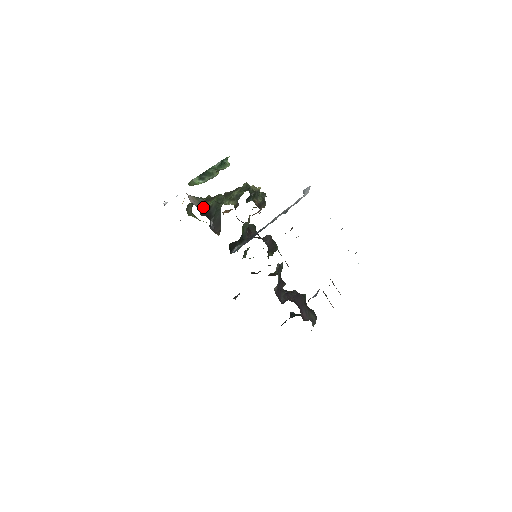
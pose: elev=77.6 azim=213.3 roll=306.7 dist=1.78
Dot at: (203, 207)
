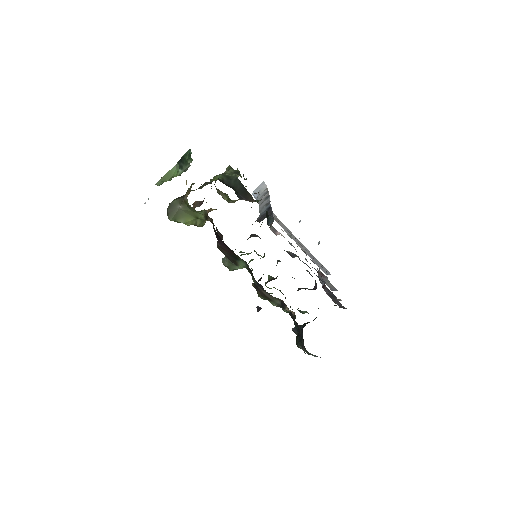
Dot at: (218, 179)
